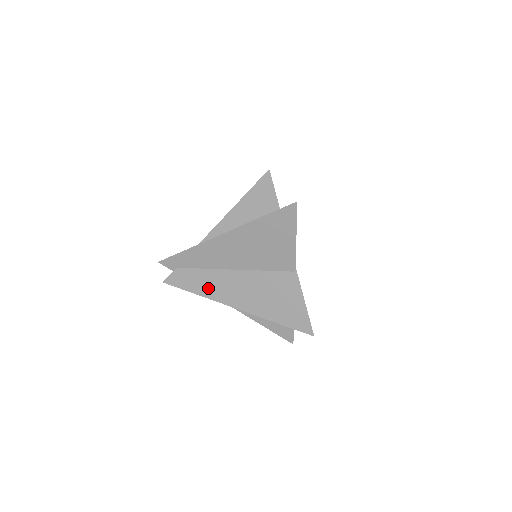
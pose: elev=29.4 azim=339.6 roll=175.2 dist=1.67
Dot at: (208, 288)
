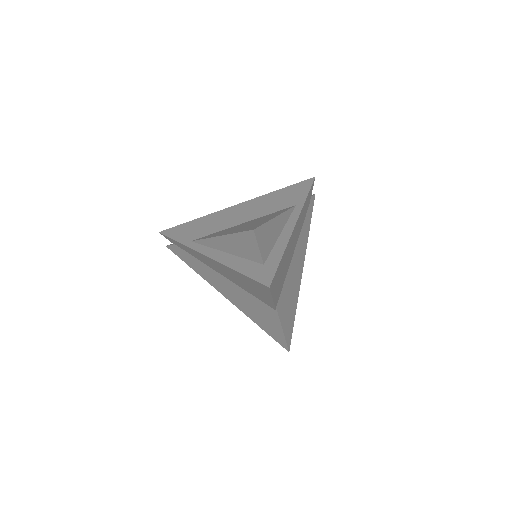
Dot at: (202, 273)
